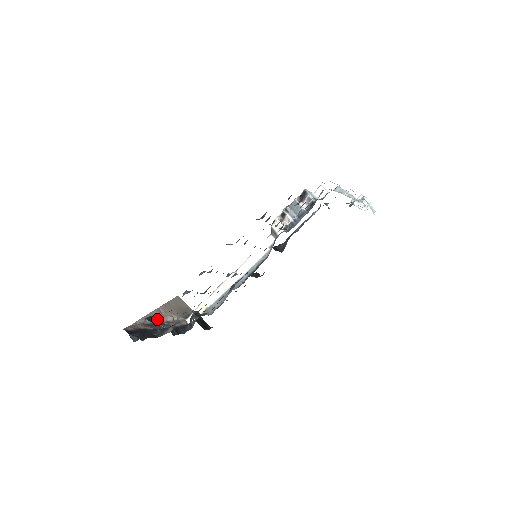
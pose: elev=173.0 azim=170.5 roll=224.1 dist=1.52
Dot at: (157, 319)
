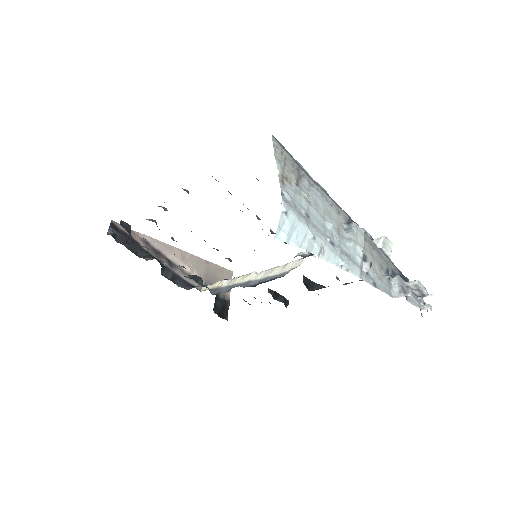
Dot at: (171, 255)
